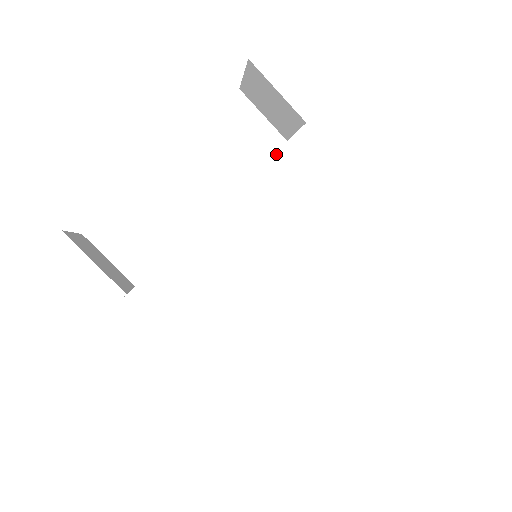
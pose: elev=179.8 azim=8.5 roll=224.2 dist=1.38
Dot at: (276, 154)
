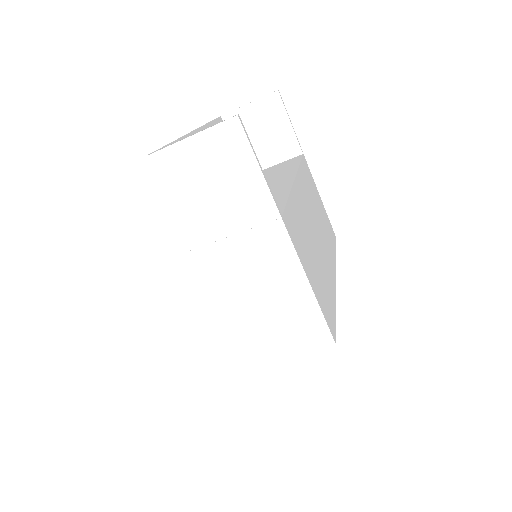
Dot at: (301, 163)
